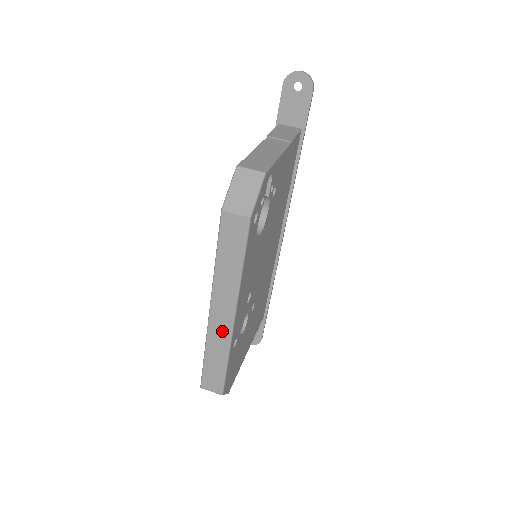
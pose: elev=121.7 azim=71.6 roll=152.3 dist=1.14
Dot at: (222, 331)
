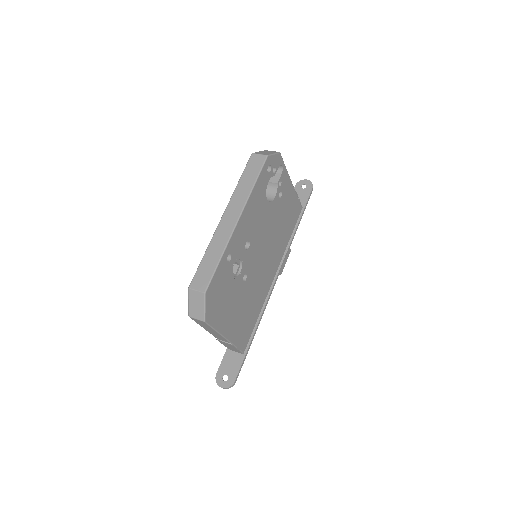
Dot at: (226, 231)
